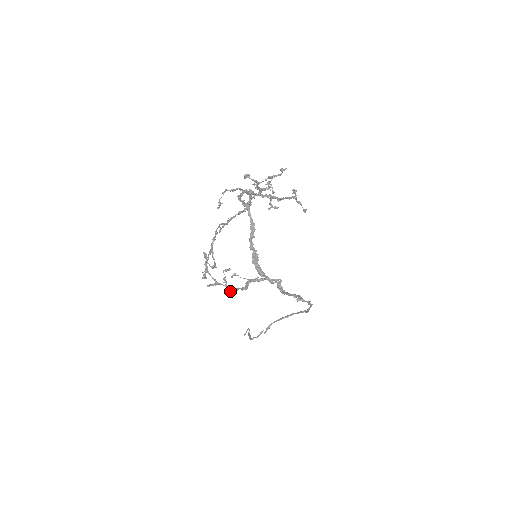
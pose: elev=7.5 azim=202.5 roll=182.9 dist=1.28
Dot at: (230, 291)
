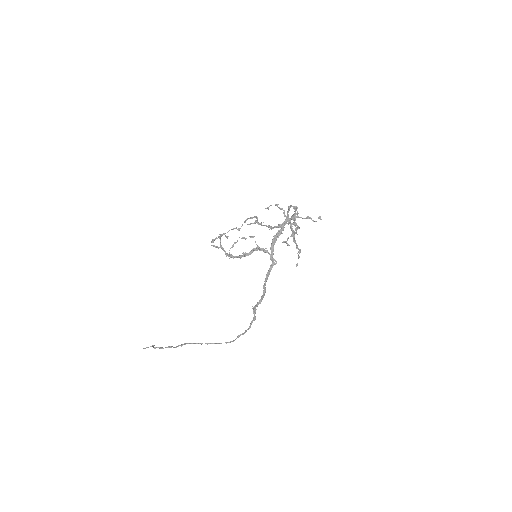
Dot at: (230, 254)
